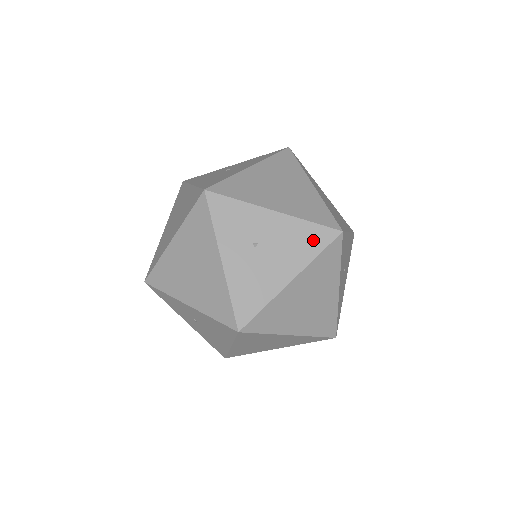
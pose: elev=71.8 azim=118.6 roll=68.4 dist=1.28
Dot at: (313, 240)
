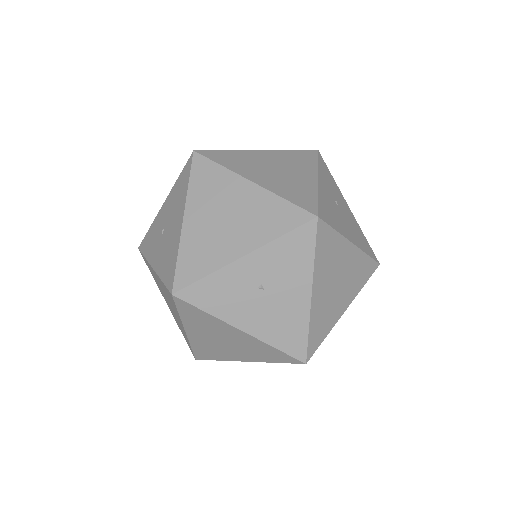
Dot at: occluded
